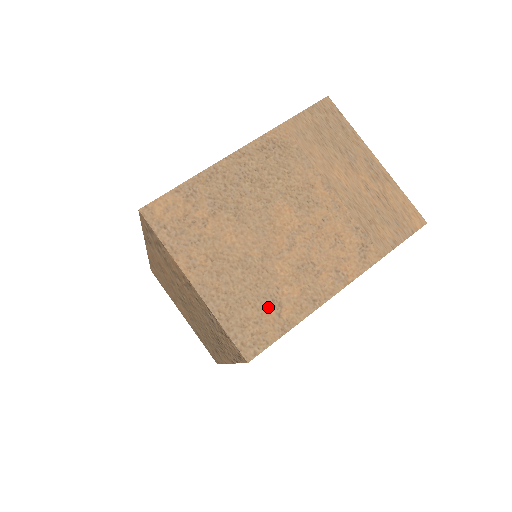
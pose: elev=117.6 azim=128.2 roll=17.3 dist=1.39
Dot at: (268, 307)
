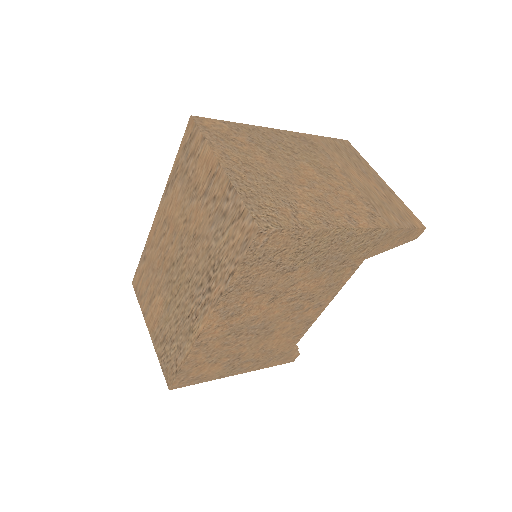
Dot at: (285, 207)
